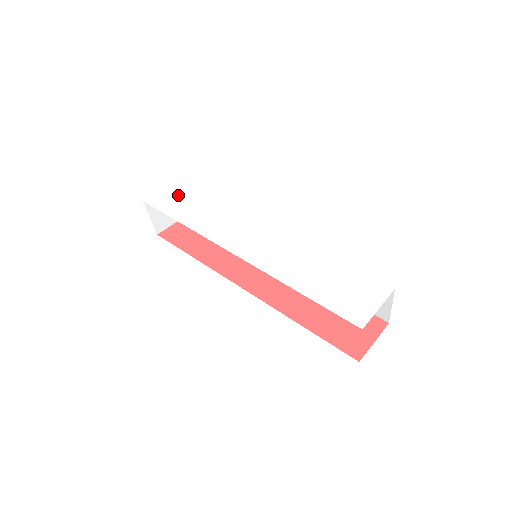
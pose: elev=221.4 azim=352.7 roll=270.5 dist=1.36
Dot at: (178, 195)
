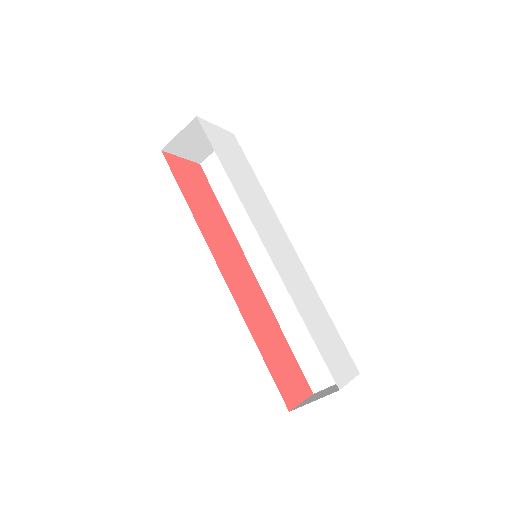
Dot at: (227, 144)
